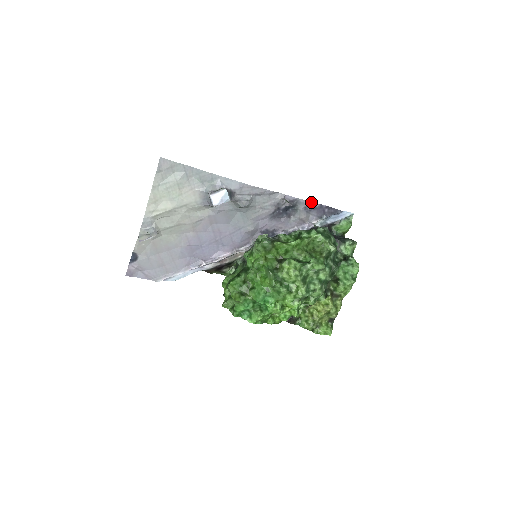
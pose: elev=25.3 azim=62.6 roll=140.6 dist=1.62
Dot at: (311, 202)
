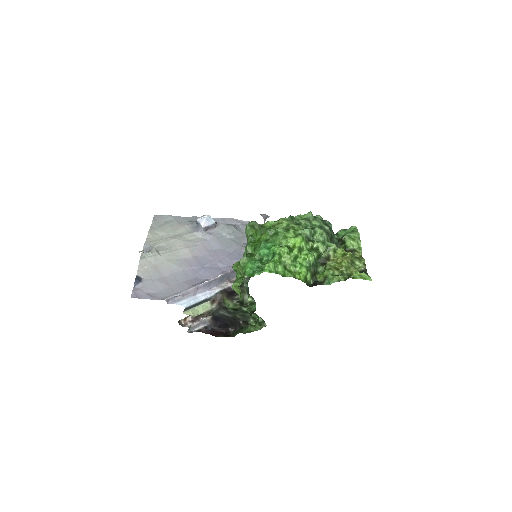
Dot at: occluded
